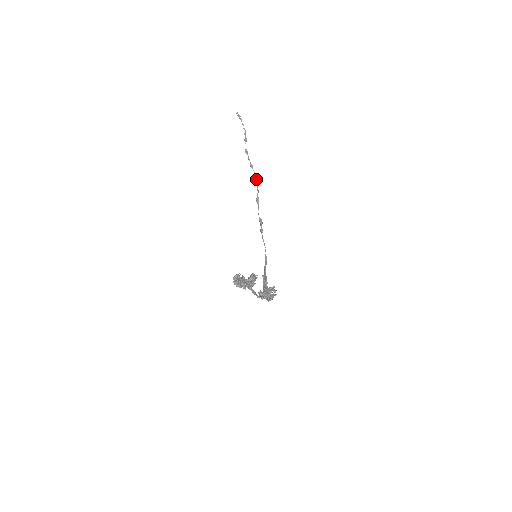
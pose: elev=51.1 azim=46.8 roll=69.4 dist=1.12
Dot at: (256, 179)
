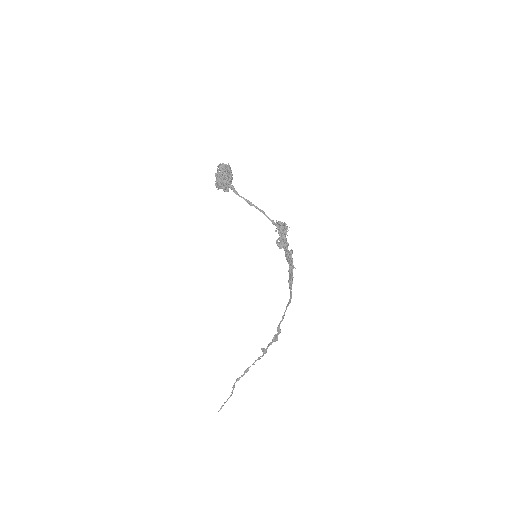
Dot at: (255, 361)
